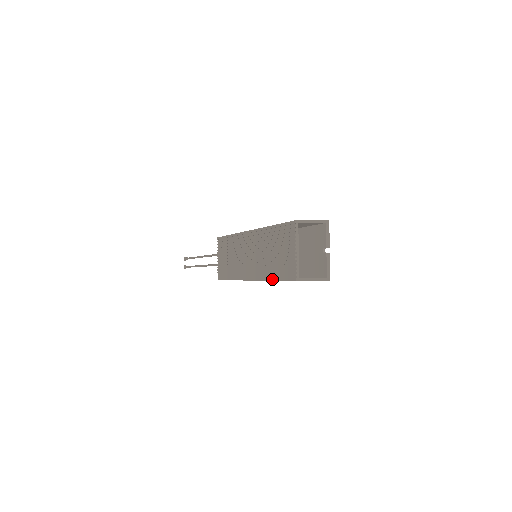
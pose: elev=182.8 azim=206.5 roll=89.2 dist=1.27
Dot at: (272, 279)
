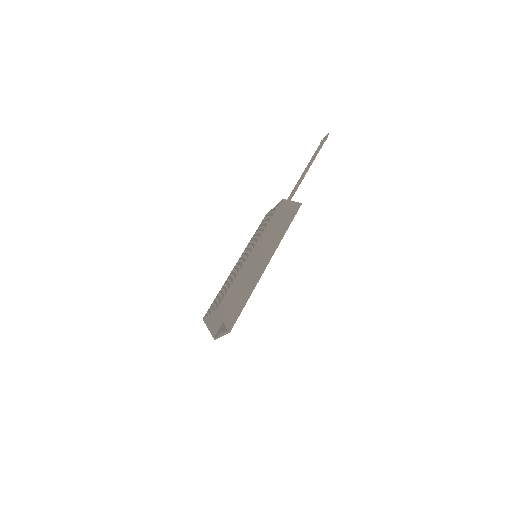
Dot at: (219, 292)
